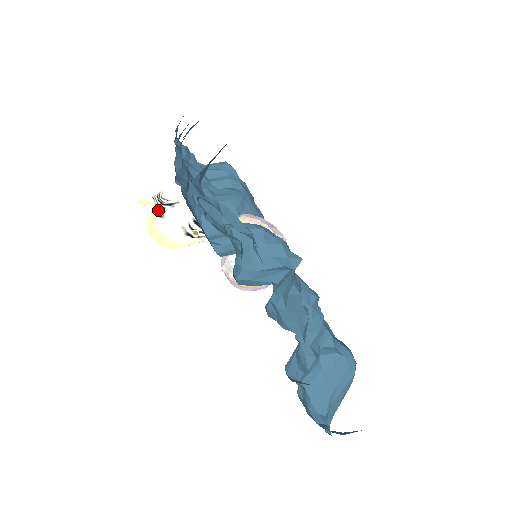
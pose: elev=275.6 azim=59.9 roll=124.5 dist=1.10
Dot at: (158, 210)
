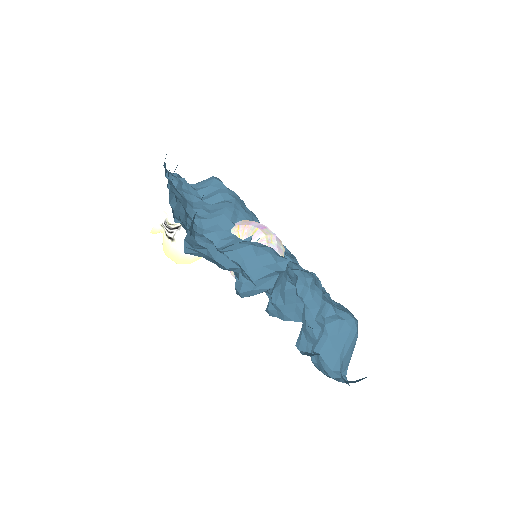
Dot at: (168, 235)
